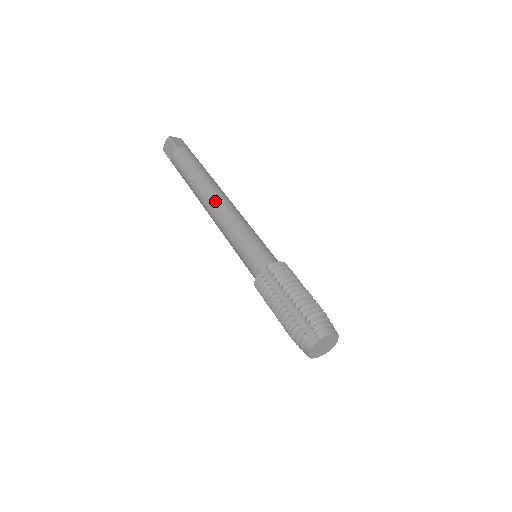
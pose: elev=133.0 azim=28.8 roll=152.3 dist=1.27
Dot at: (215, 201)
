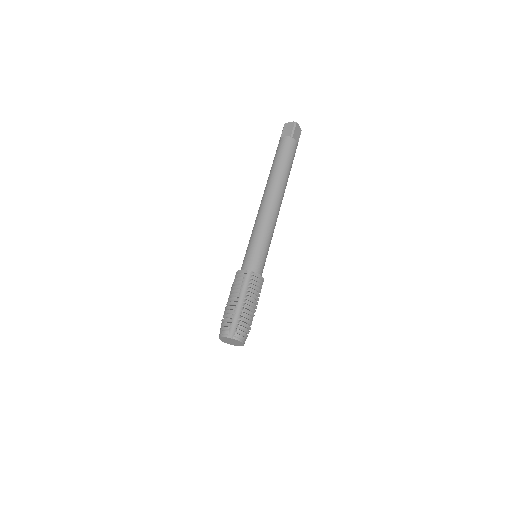
Dot at: (273, 199)
